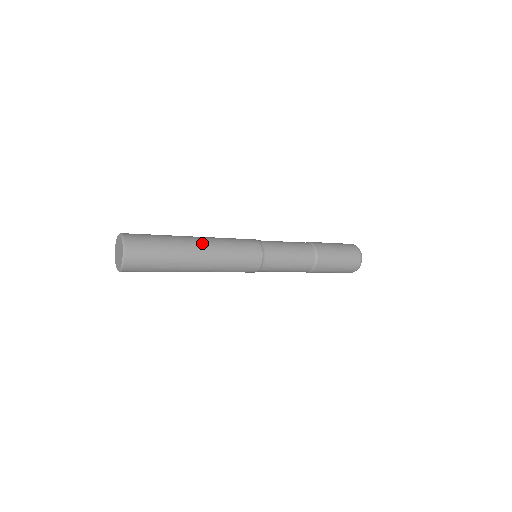
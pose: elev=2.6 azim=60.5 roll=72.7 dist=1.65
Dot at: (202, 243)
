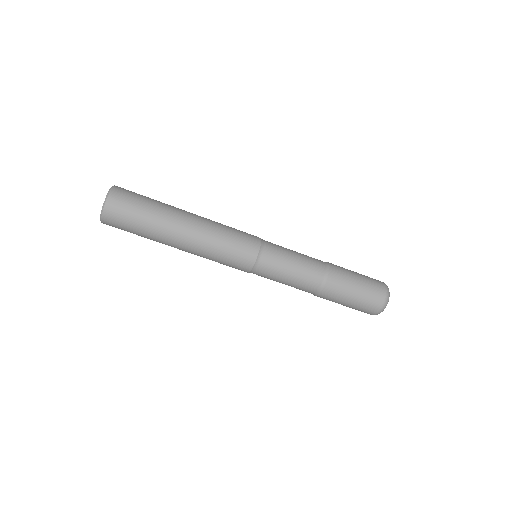
Dot at: (194, 216)
